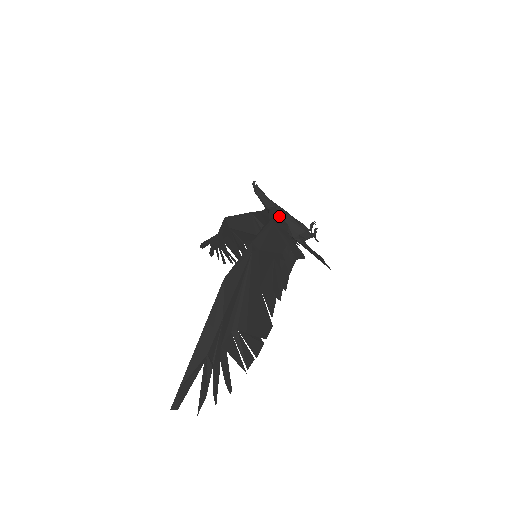
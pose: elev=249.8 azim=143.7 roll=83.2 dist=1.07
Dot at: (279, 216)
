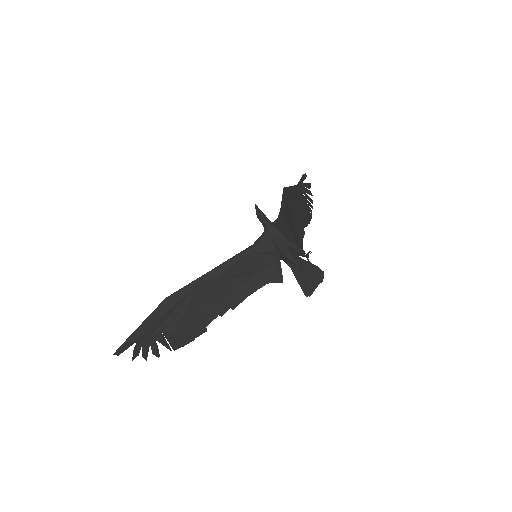
Dot at: (267, 242)
